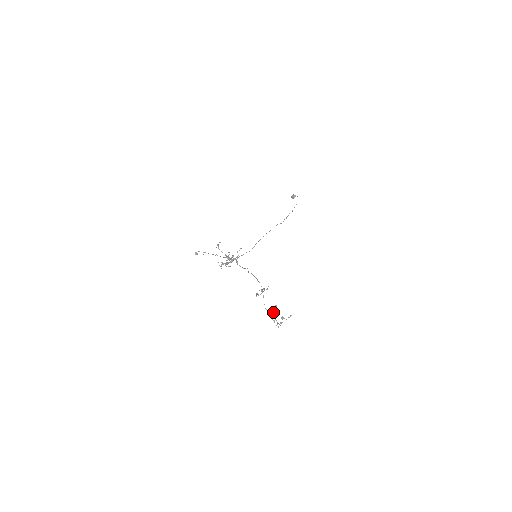
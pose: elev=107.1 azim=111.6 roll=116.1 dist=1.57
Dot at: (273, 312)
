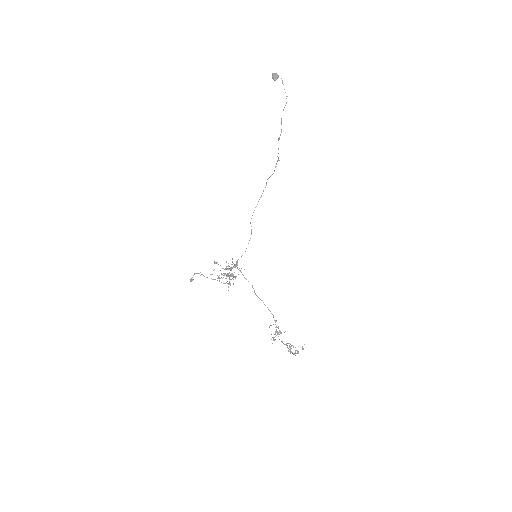
Dot at: (290, 351)
